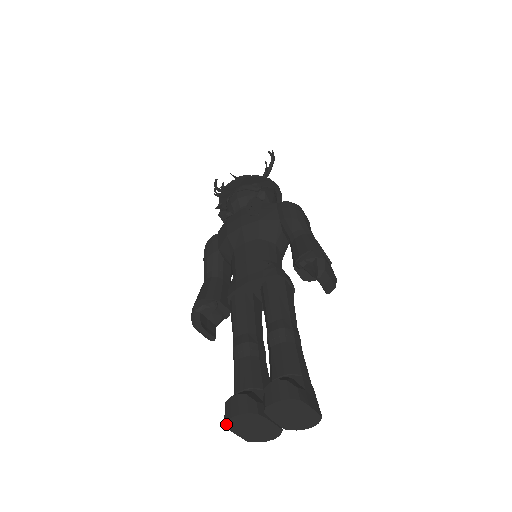
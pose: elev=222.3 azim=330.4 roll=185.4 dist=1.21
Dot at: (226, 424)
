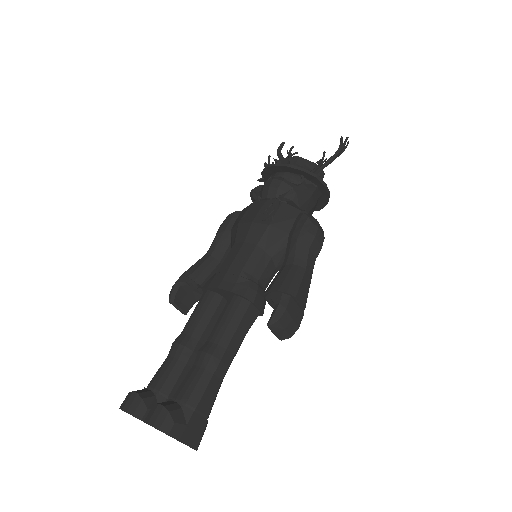
Dot at: occluded
